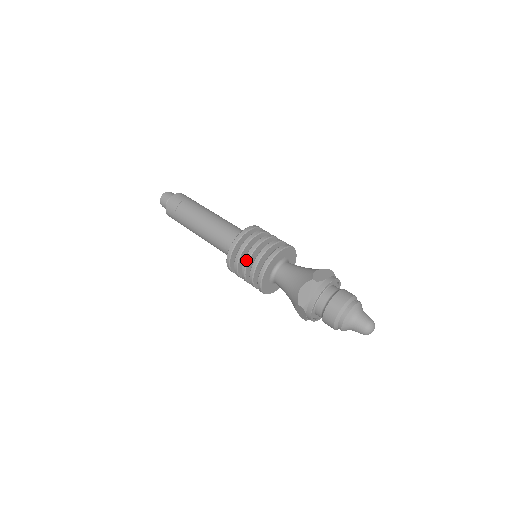
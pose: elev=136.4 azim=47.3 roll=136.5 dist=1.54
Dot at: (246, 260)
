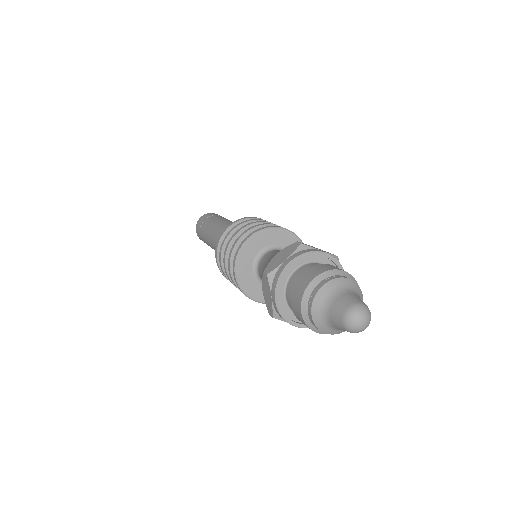
Dot at: (226, 273)
